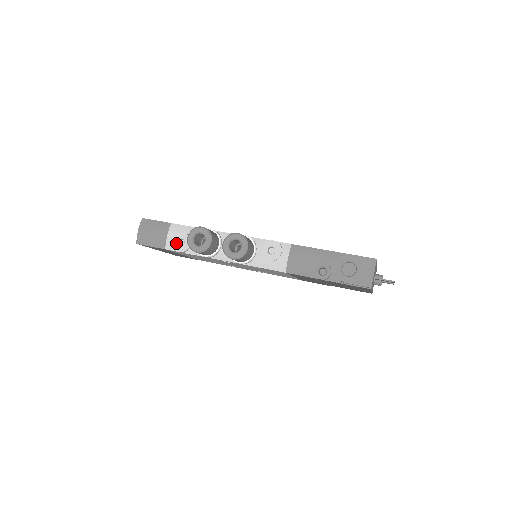
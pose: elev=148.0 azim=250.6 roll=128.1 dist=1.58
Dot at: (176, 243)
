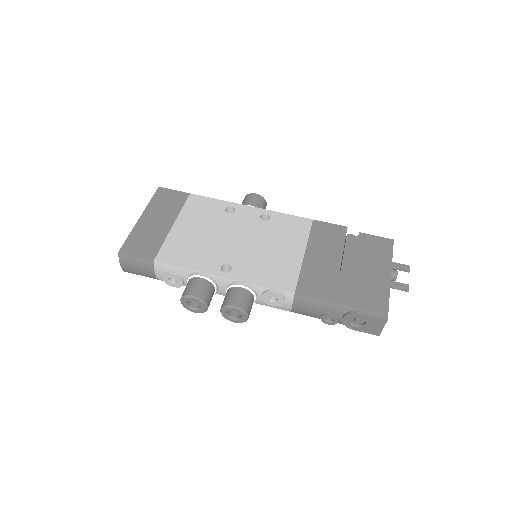
Dot at: (167, 281)
